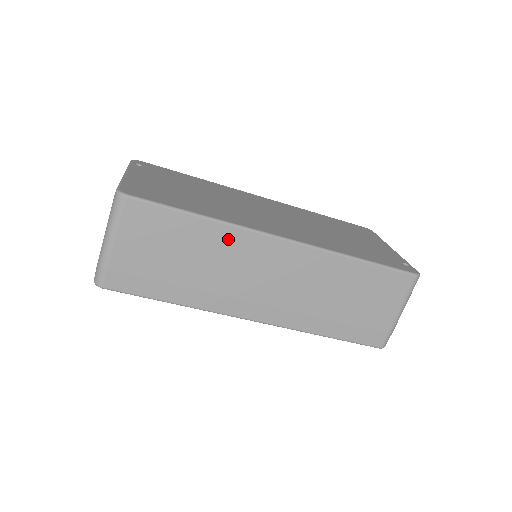
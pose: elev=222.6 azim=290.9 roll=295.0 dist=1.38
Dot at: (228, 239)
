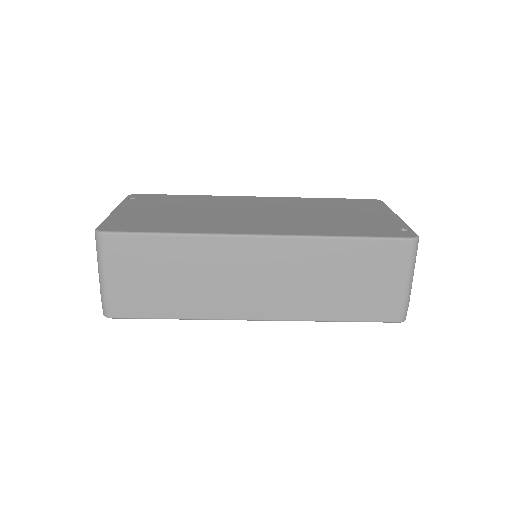
Dot at: (205, 249)
